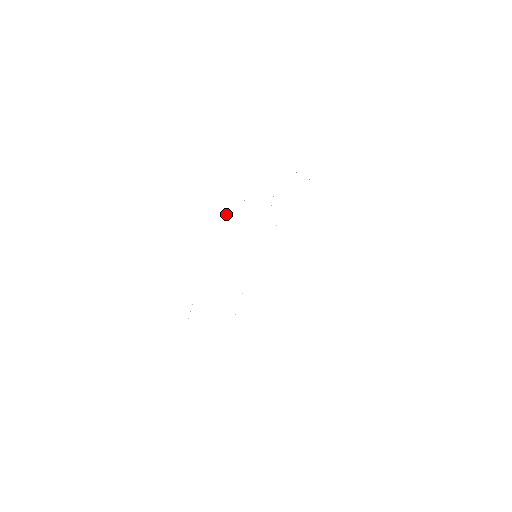
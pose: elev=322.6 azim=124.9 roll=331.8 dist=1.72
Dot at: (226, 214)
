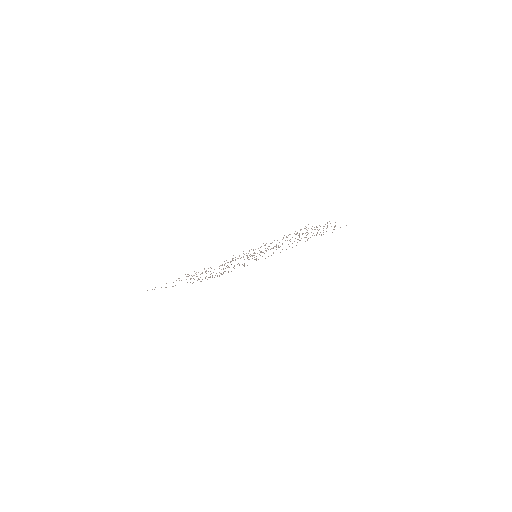
Dot at: occluded
